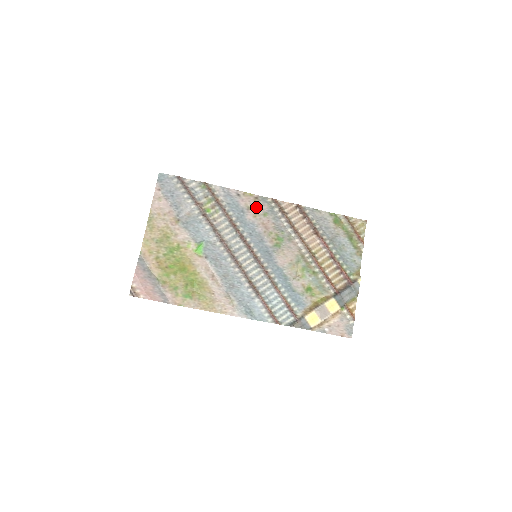
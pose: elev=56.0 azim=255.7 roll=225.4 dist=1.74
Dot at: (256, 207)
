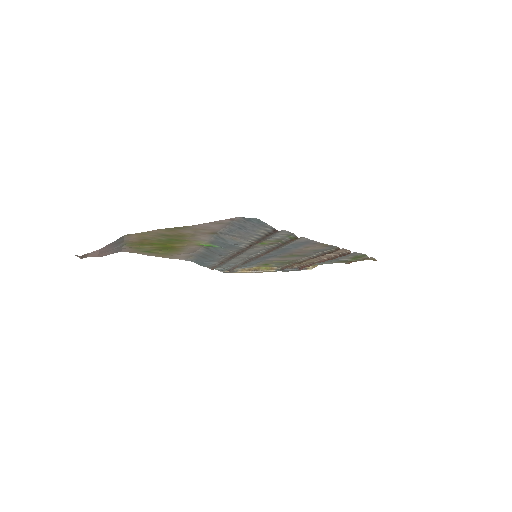
Dot at: occluded
